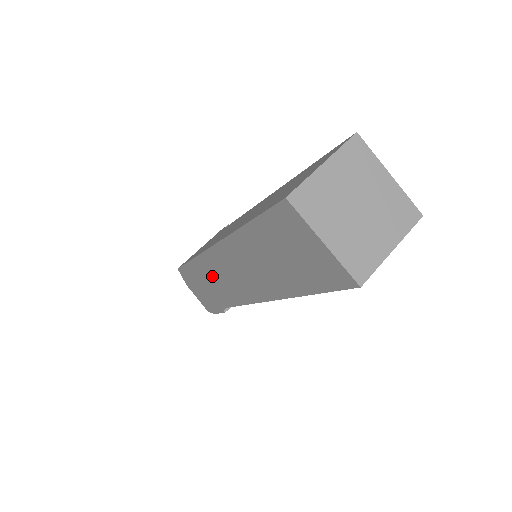
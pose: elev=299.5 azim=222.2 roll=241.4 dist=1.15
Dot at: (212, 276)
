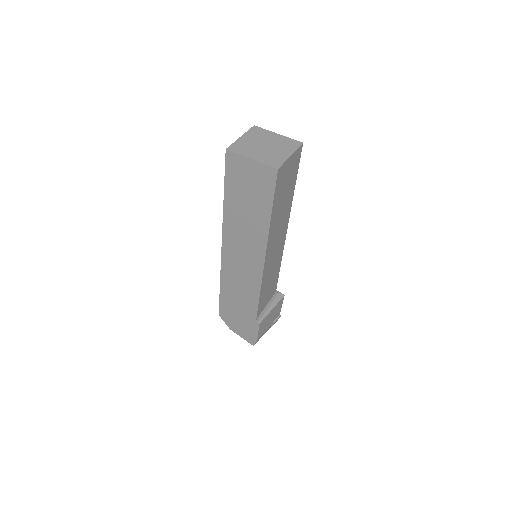
Dot at: (235, 284)
